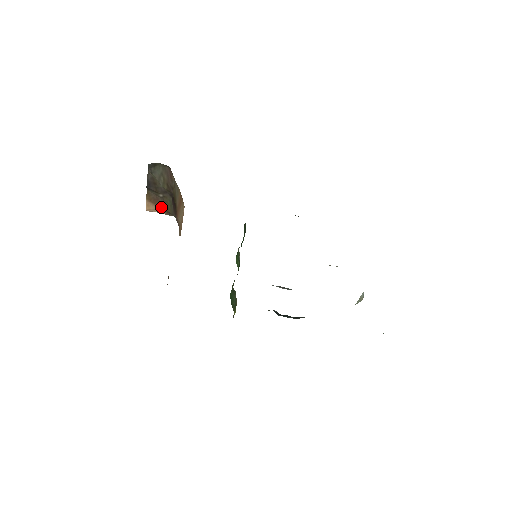
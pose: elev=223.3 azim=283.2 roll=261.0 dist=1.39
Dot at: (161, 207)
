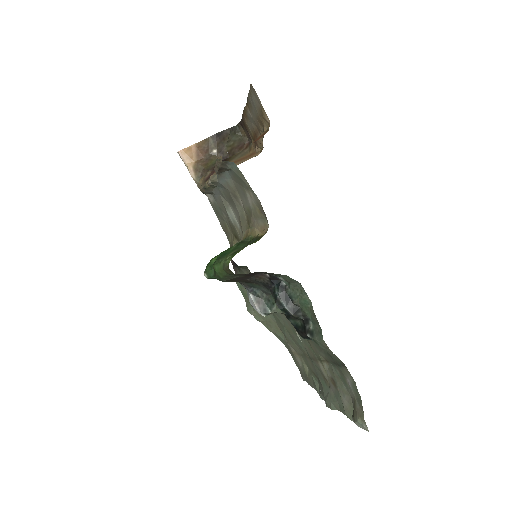
Dot at: (198, 160)
